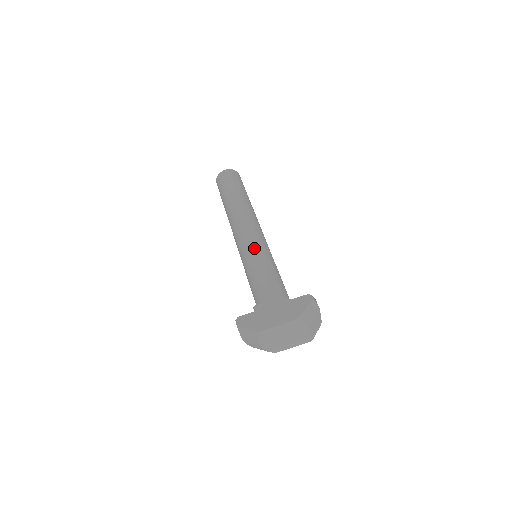
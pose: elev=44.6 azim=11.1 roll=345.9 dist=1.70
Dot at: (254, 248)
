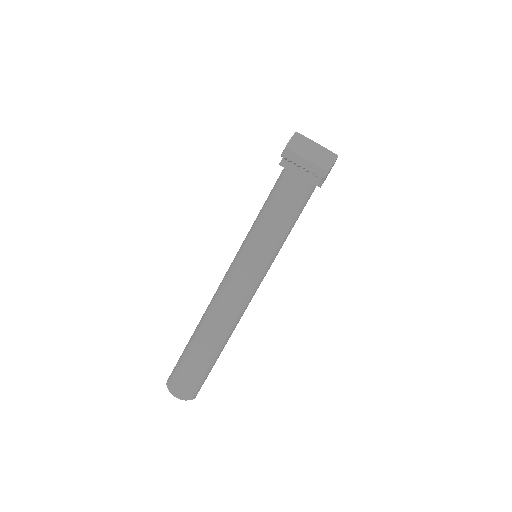
Dot at: (243, 242)
